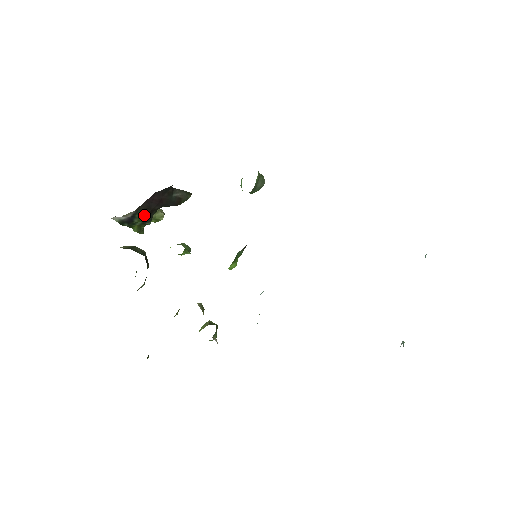
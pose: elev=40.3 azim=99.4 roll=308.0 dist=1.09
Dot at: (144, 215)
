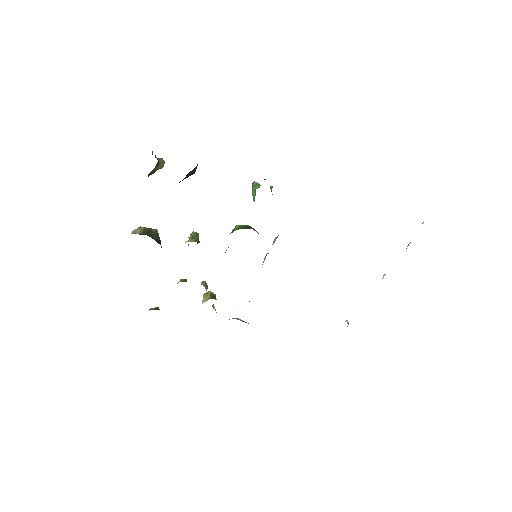
Dot at: occluded
